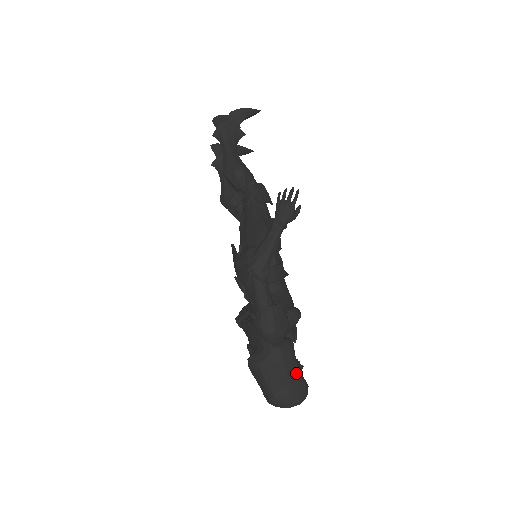
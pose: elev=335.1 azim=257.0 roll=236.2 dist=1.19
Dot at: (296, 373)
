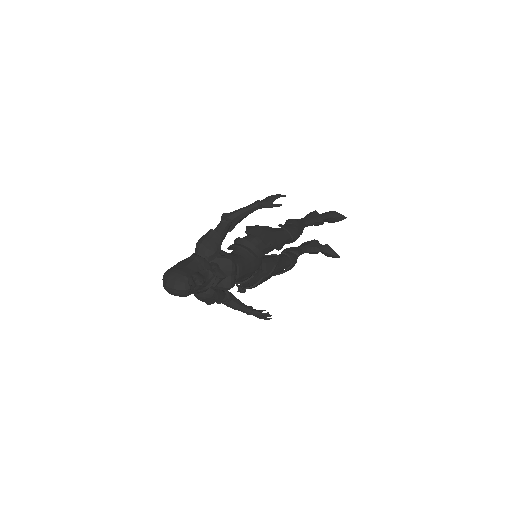
Dot at: (190, 271)
